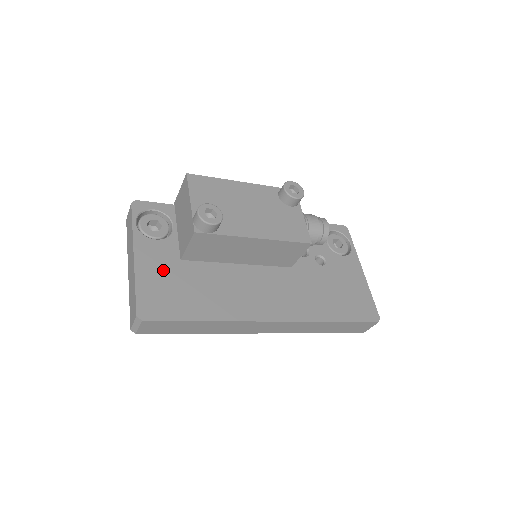
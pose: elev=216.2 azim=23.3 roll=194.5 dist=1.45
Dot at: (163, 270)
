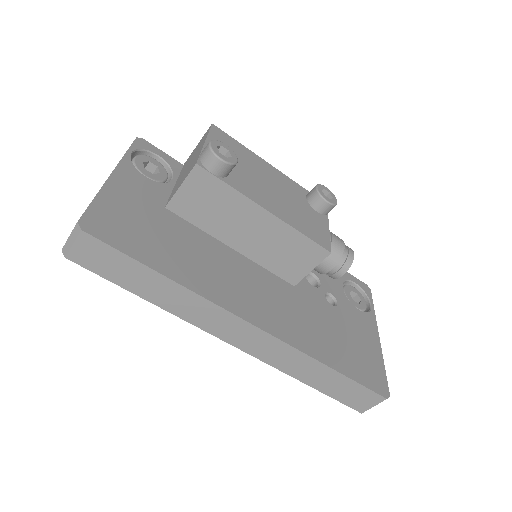
Dot at: (138, 204)
